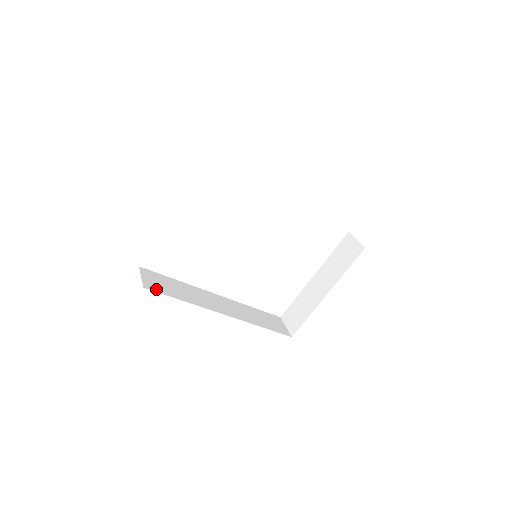
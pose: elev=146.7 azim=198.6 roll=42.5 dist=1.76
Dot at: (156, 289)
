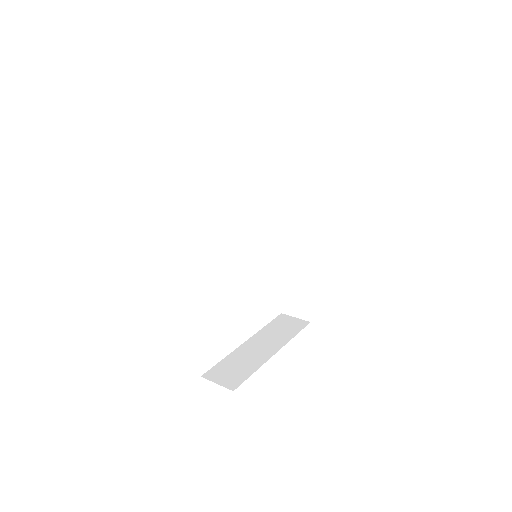
Dot at: occluded
